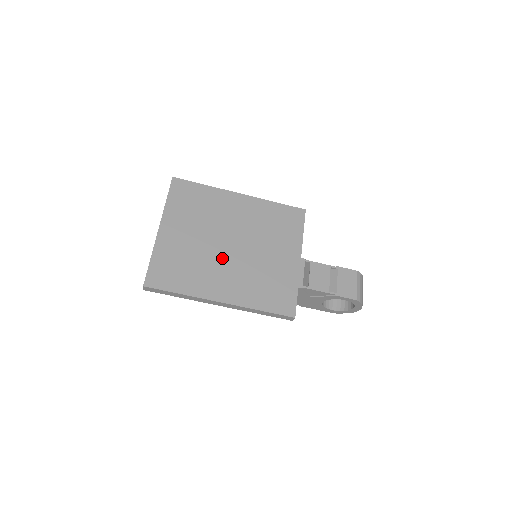
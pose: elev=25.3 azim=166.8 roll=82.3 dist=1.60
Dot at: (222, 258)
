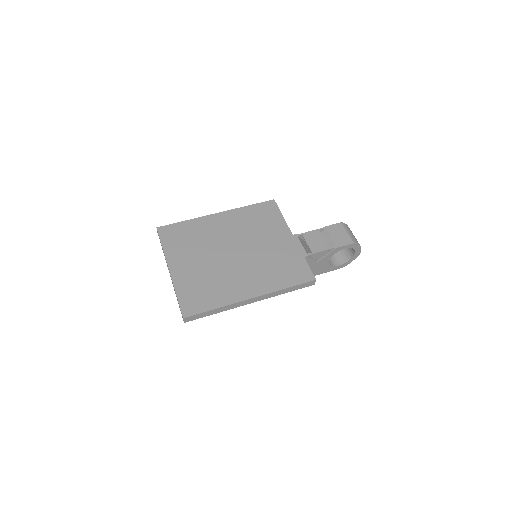
Dot at: (232, 266)
